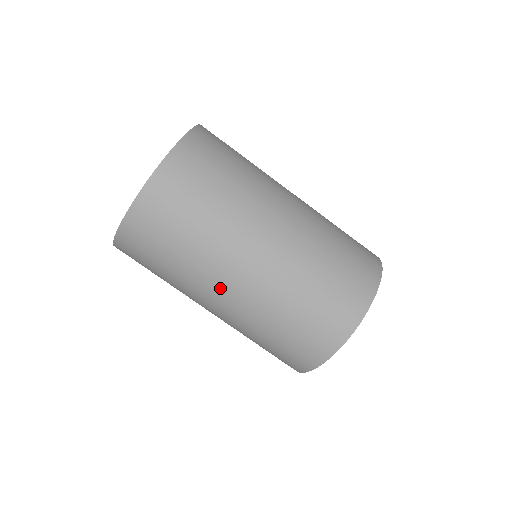
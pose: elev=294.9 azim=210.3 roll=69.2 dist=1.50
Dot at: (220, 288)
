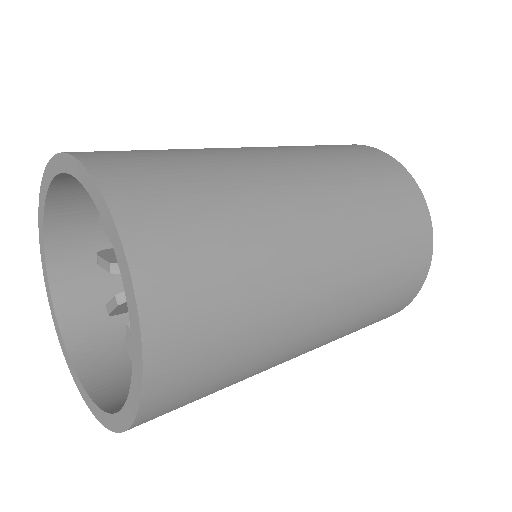
Dot at: (293, 355)
